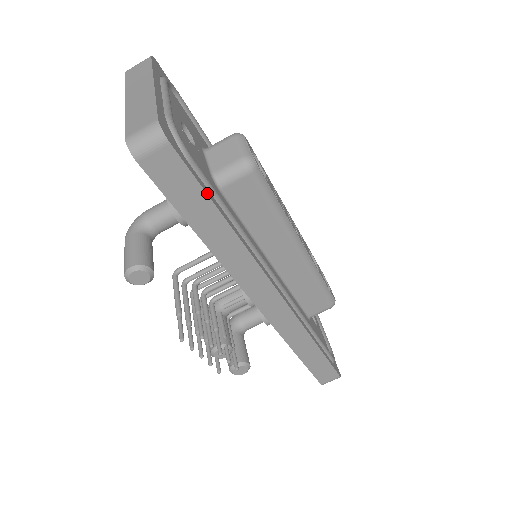
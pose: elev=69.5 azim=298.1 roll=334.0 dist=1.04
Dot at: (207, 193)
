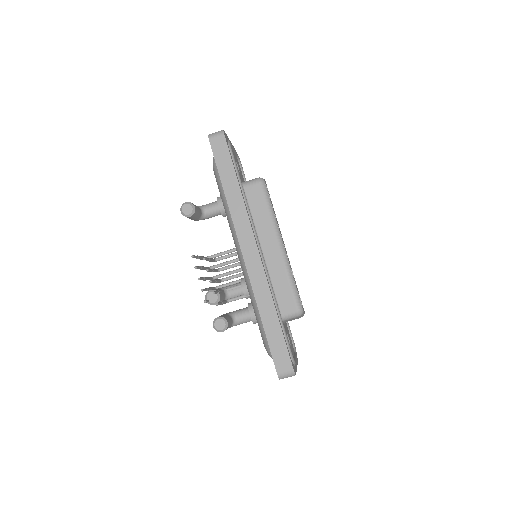
Dot at: (233, 164)
